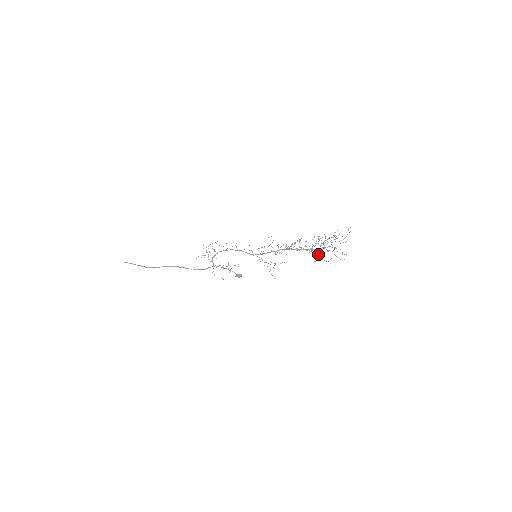
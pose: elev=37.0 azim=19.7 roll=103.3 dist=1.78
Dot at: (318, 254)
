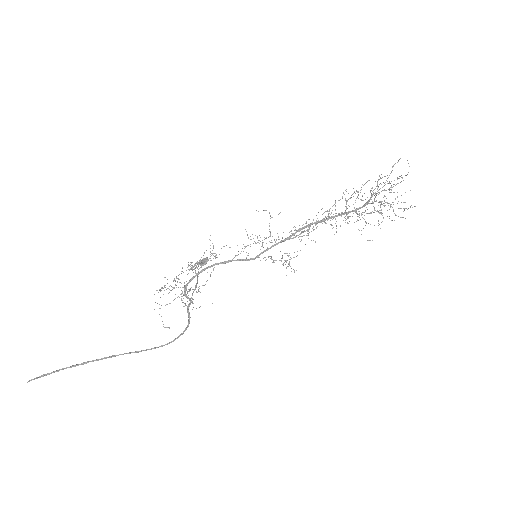
Dot at: occluded
